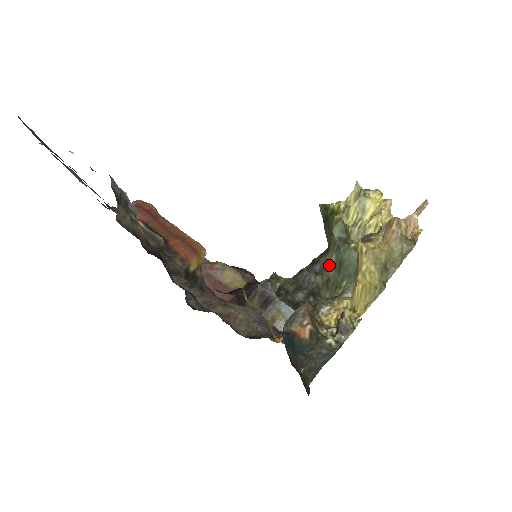
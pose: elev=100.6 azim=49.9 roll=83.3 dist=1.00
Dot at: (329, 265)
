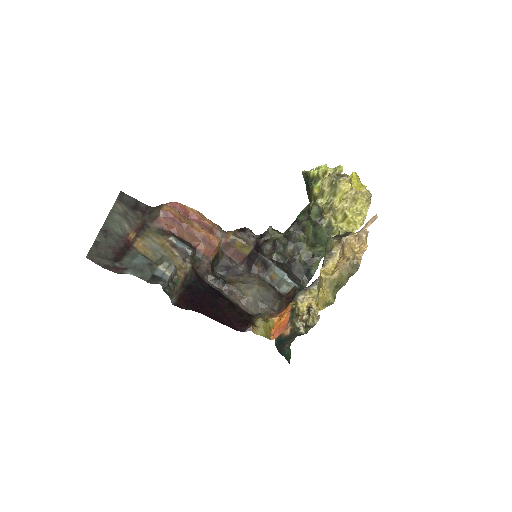
Dot at: (308, 230)
